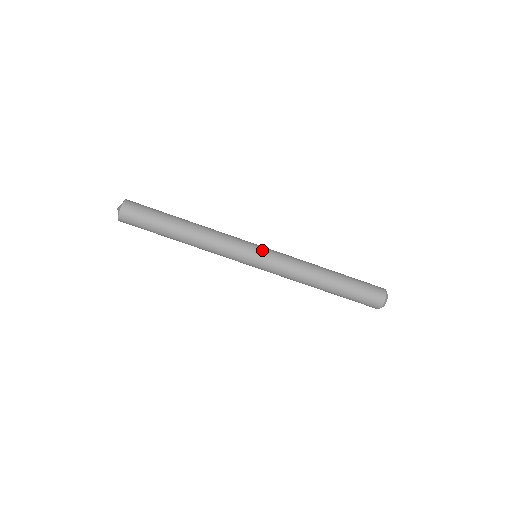
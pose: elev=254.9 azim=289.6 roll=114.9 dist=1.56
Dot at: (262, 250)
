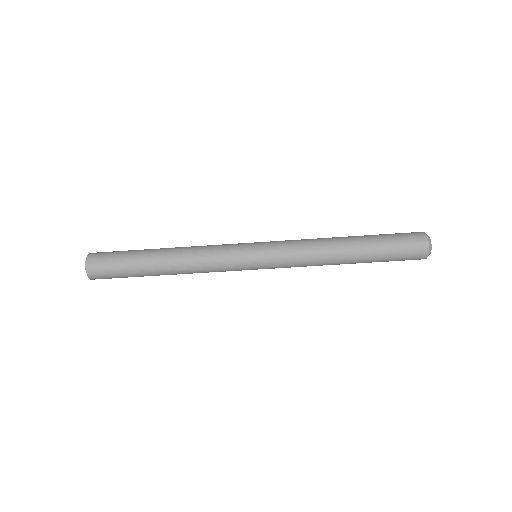
Dot at: (259, 247)
